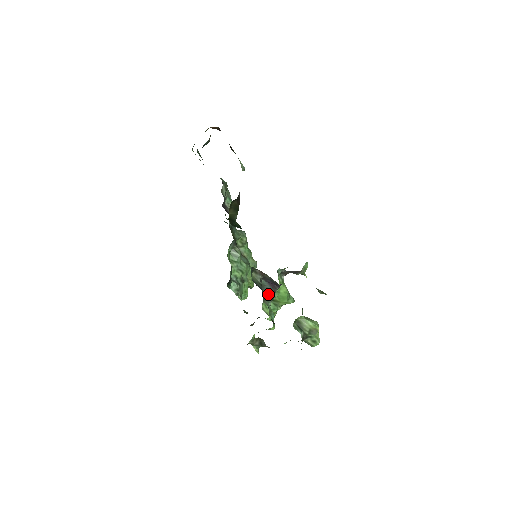
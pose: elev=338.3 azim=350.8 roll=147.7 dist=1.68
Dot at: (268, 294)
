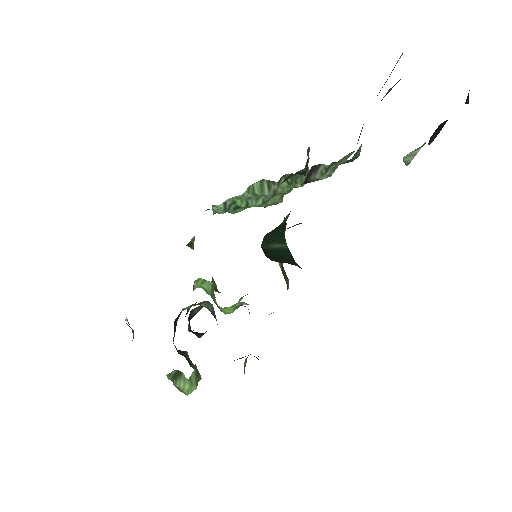
Dot at: occluded
